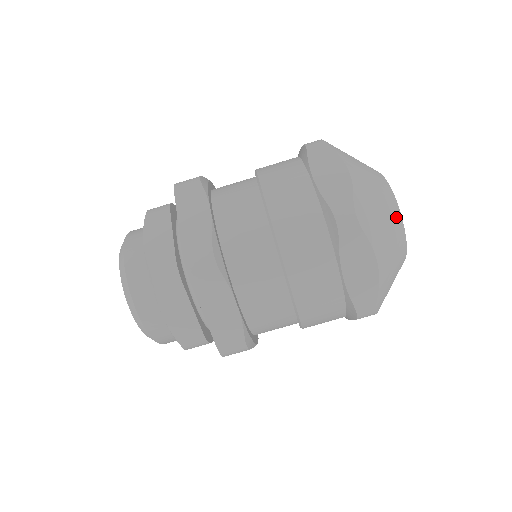
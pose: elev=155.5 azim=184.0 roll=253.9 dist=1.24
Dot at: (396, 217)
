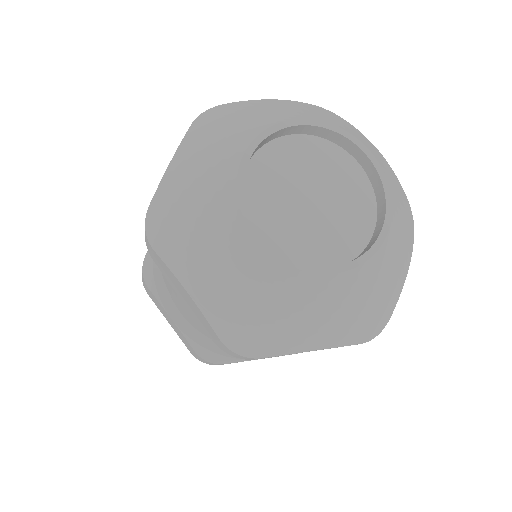
Dot at: (226, 213)
